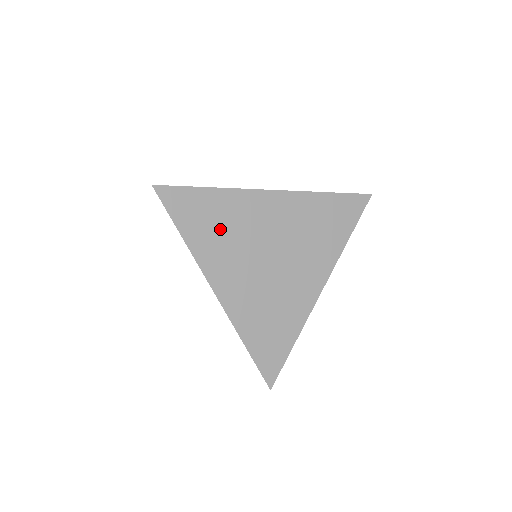
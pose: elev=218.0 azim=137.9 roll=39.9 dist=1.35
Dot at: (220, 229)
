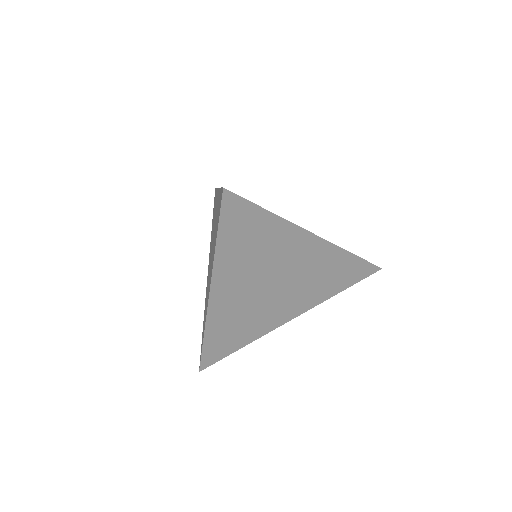
Dot at: (252, 250)
